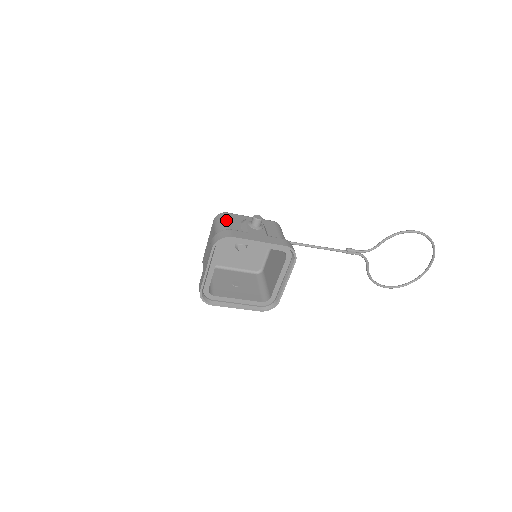
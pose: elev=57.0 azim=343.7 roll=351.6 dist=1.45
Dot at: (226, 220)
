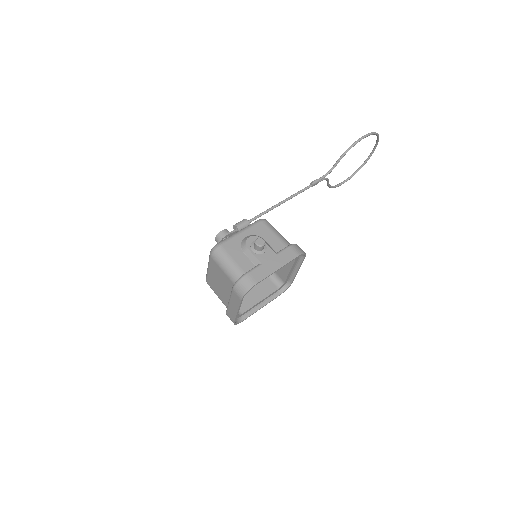
Dot at: (229, 257)
